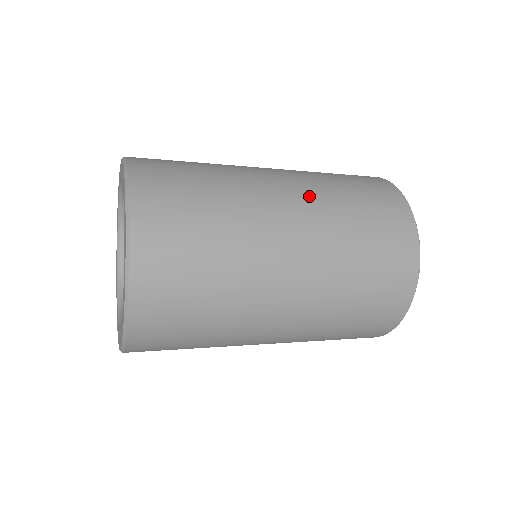
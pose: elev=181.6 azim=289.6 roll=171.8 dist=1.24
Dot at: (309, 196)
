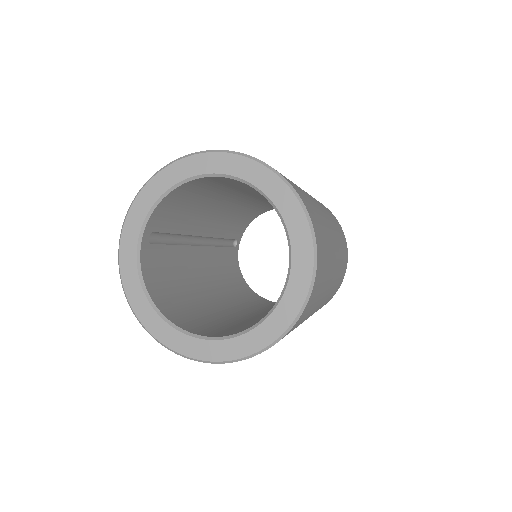
Dot at: (329, 217)
